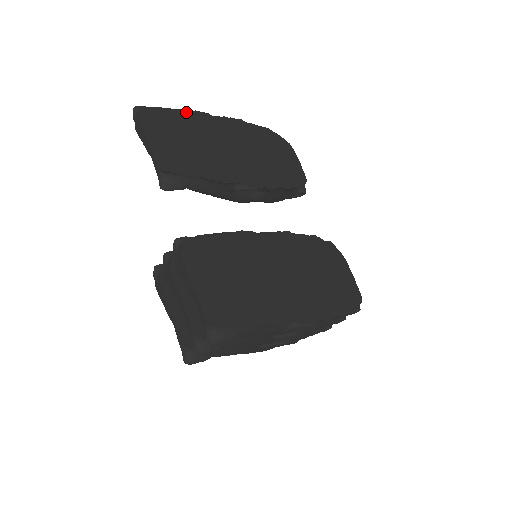
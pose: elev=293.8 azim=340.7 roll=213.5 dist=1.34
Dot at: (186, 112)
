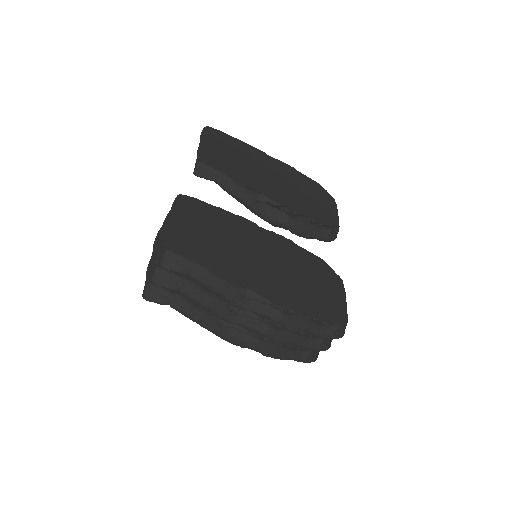
Dot at: (245, 144)
